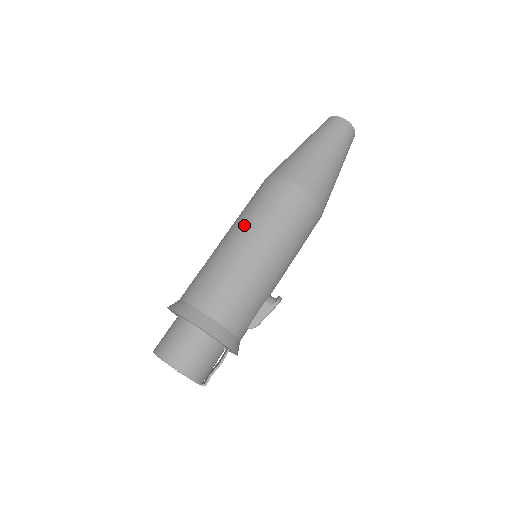
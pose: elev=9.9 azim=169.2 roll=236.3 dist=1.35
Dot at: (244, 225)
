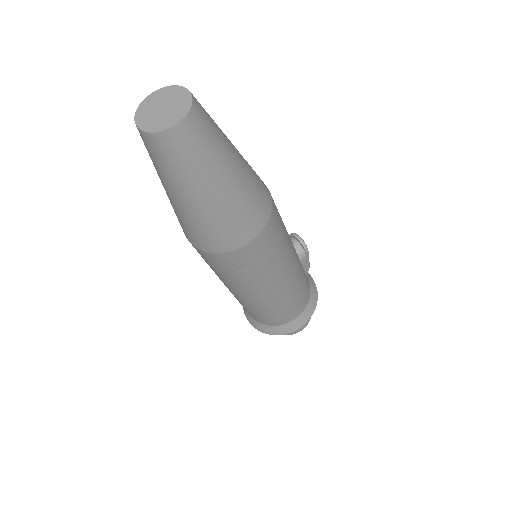
Dot at: (244, 289)
